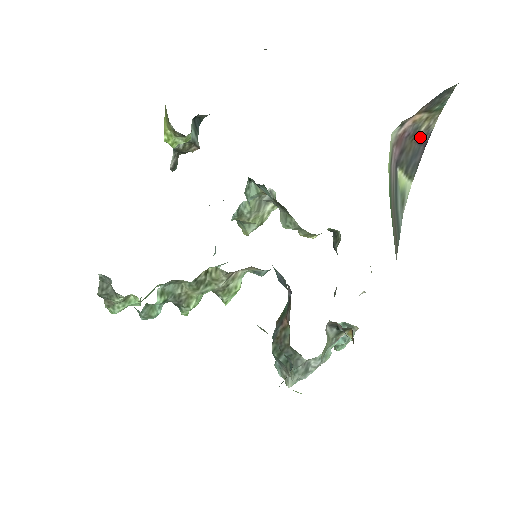
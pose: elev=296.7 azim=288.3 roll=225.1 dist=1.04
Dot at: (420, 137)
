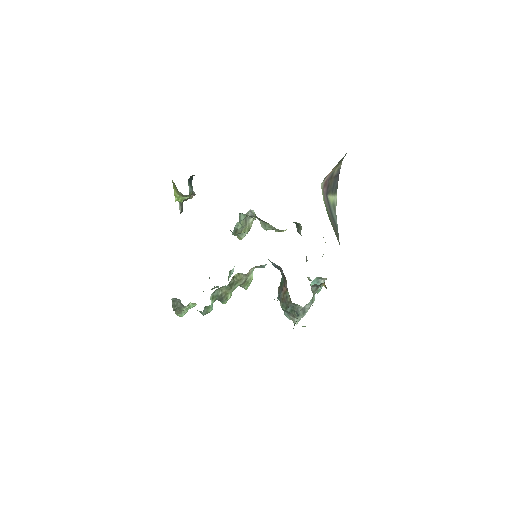
Dot at: (335, 175)
